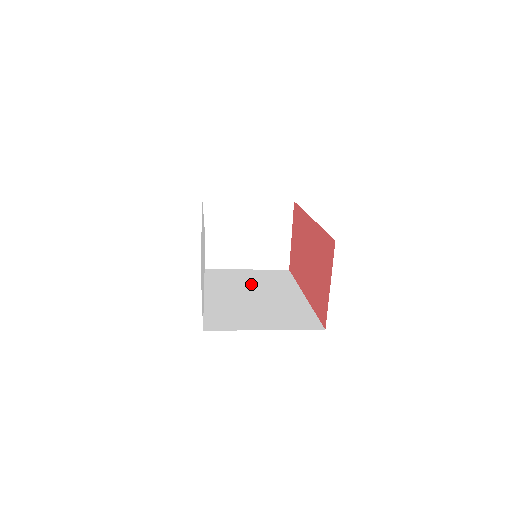
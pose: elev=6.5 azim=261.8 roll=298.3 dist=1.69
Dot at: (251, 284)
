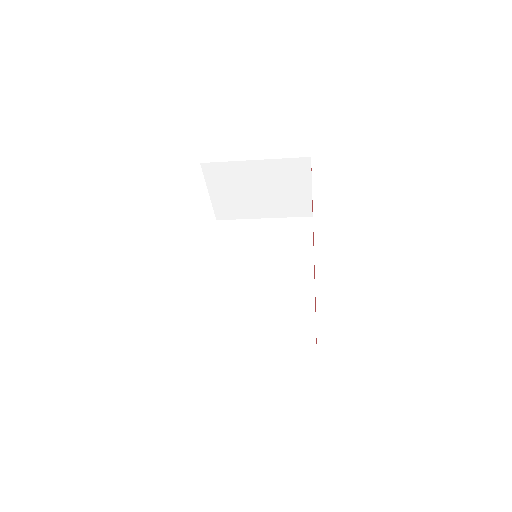
Dot at: (263, 256)
